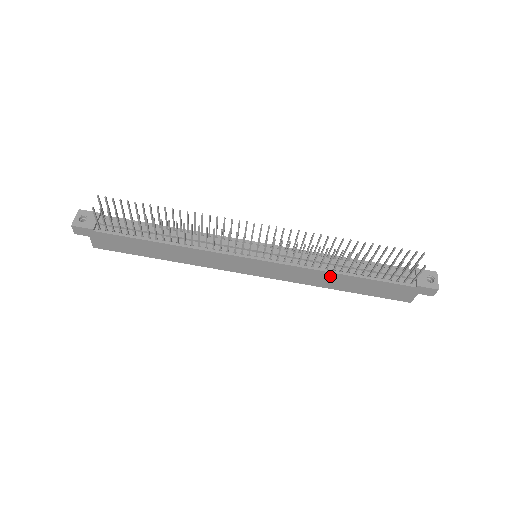
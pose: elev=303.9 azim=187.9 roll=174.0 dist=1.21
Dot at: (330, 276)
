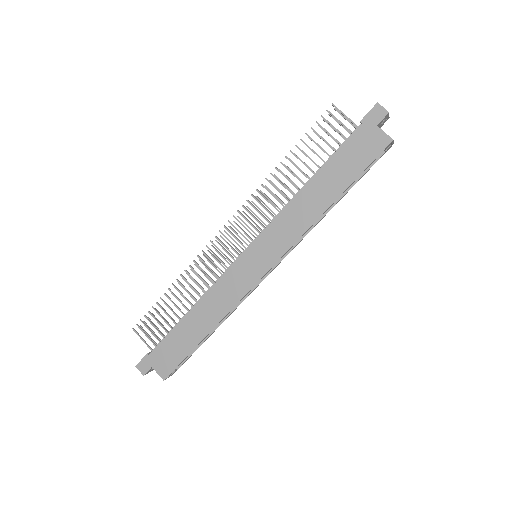
Dot at: (304, 198)
